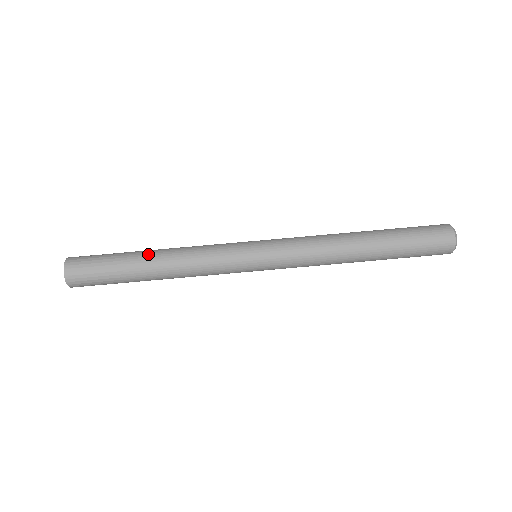
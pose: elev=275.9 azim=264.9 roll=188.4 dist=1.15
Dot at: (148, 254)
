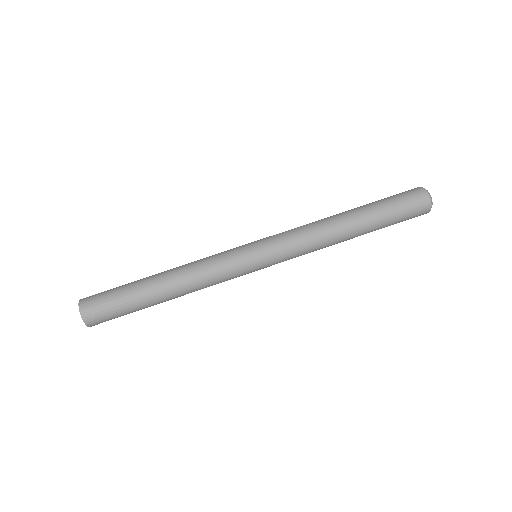
Dot at: (156, 274)
